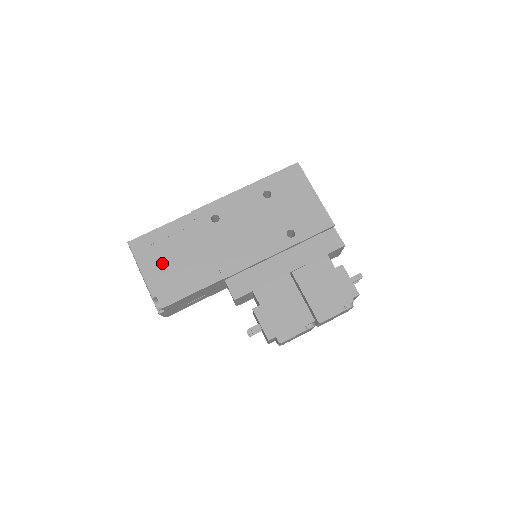
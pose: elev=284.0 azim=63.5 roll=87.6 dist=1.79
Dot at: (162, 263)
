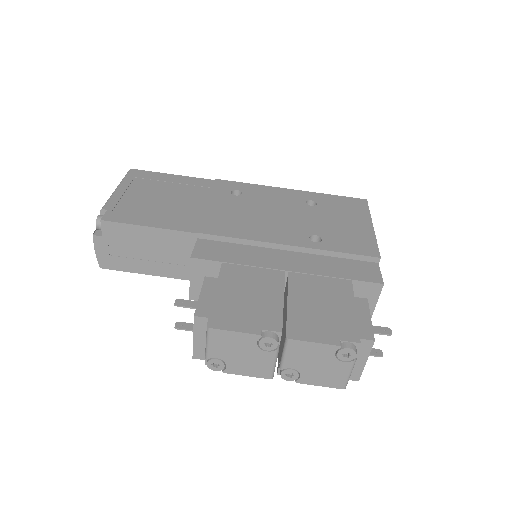
Dot at: (145, 194)
